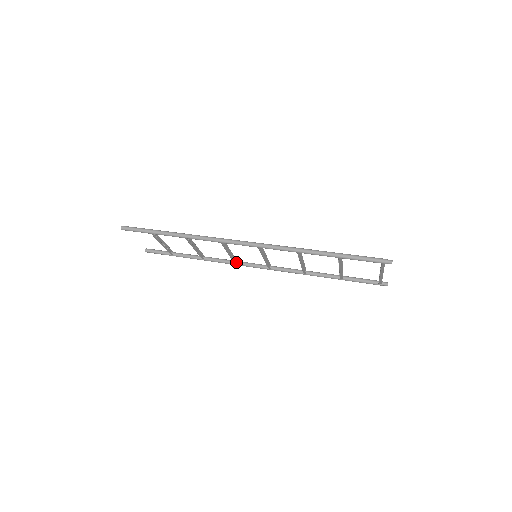
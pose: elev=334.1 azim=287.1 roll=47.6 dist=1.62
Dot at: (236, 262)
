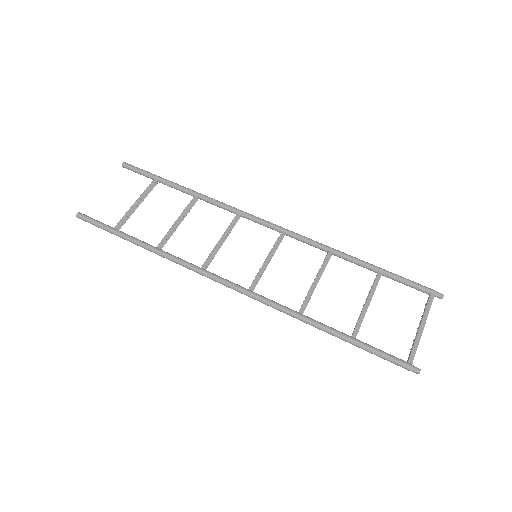
Dot at: (239, 215)
